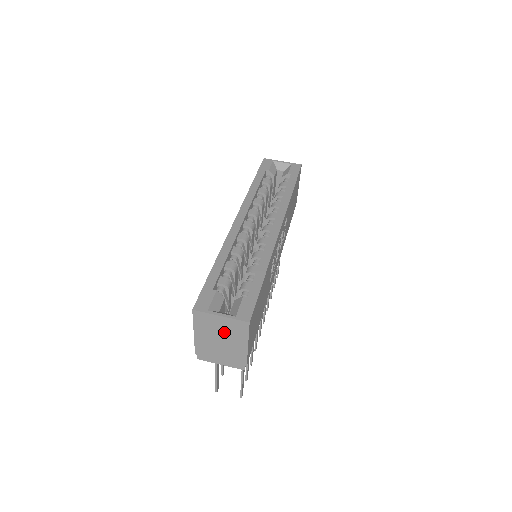
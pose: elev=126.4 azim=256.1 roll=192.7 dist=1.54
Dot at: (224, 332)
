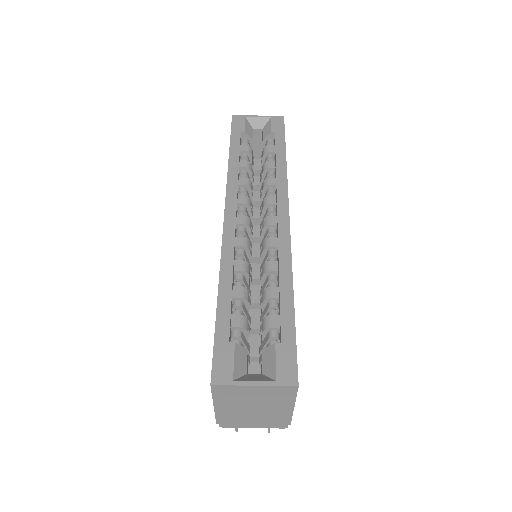
Dot at: (259, 400)
